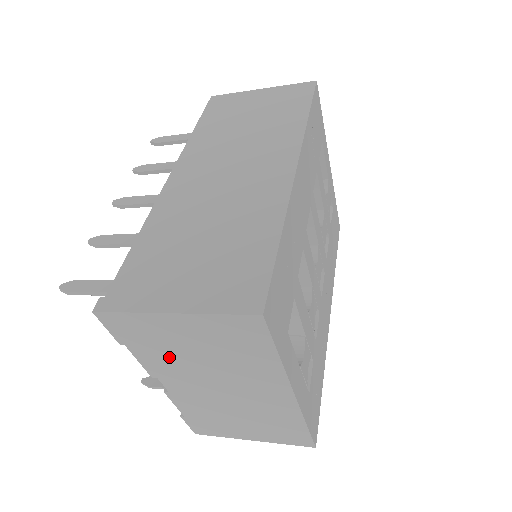
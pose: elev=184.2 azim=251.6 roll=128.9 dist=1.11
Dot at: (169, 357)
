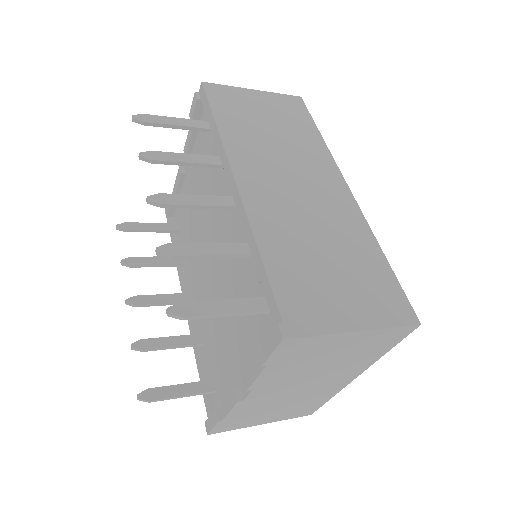
Dot at: (296, 368)
